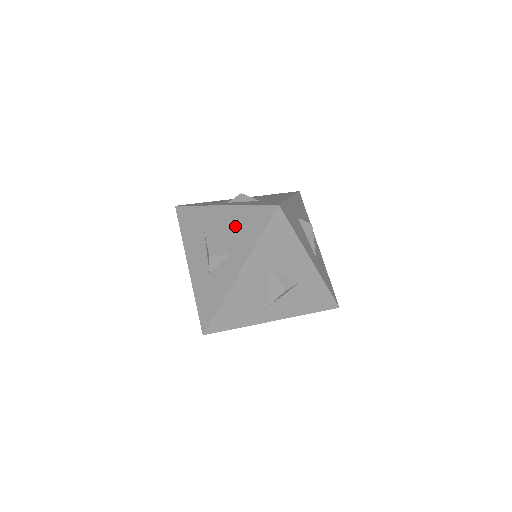
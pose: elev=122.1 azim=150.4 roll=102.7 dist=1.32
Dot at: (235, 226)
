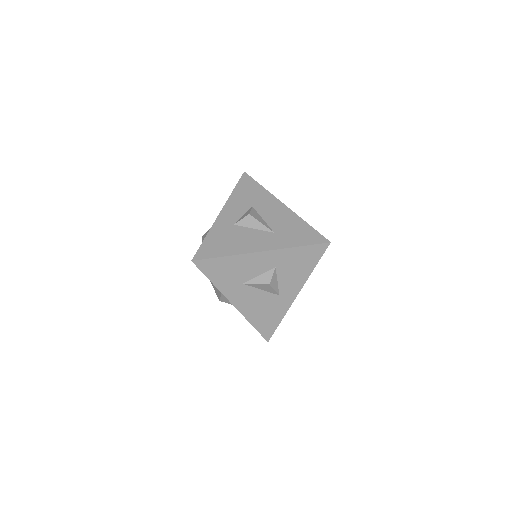
Dot at: occluded
